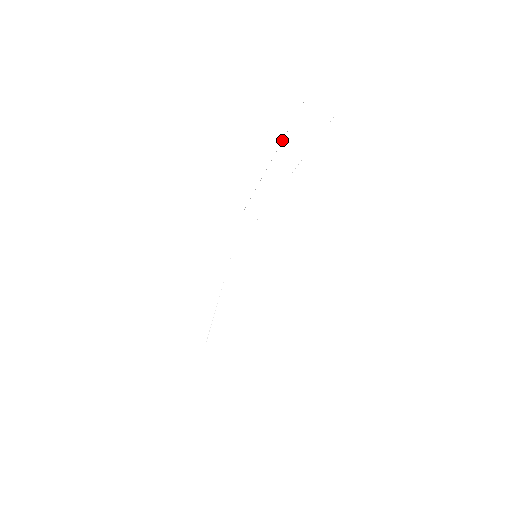
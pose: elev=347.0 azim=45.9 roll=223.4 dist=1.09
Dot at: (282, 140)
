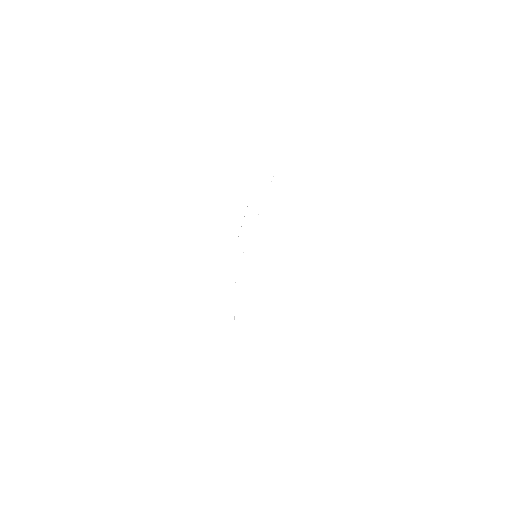
Dot at: occluded
